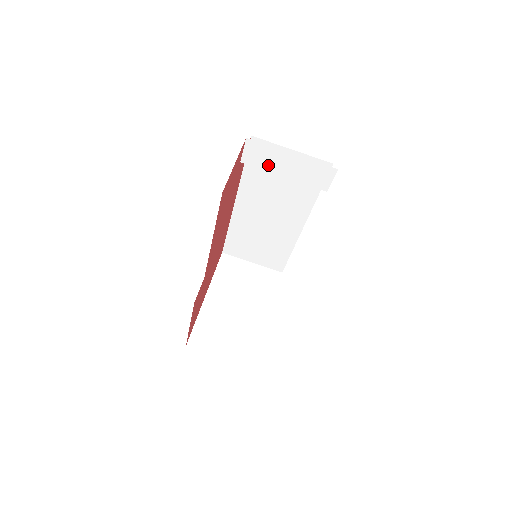
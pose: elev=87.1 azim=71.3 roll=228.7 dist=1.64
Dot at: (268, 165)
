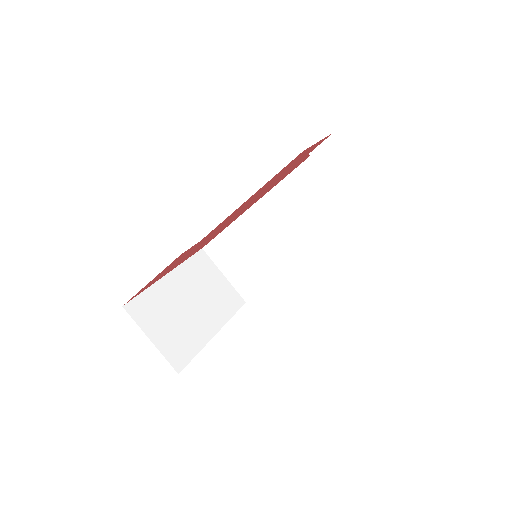
Dot at: (333, 172)
